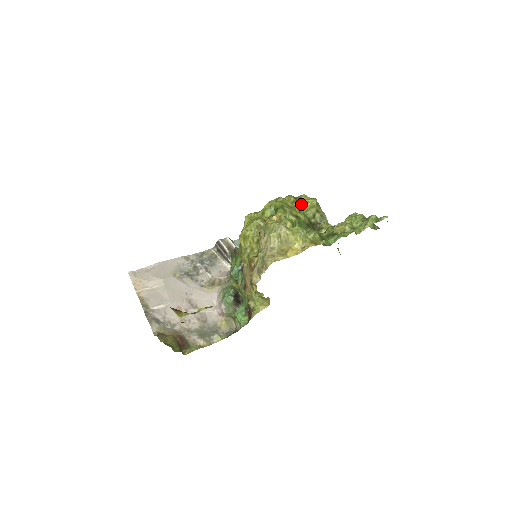
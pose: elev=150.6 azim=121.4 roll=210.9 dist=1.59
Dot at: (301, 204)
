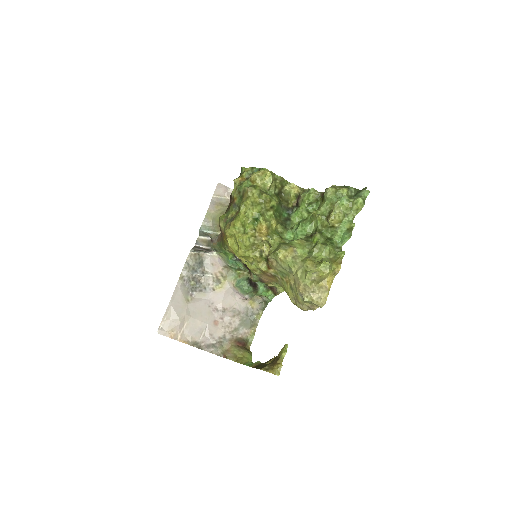
Dot at: (261, 187)
